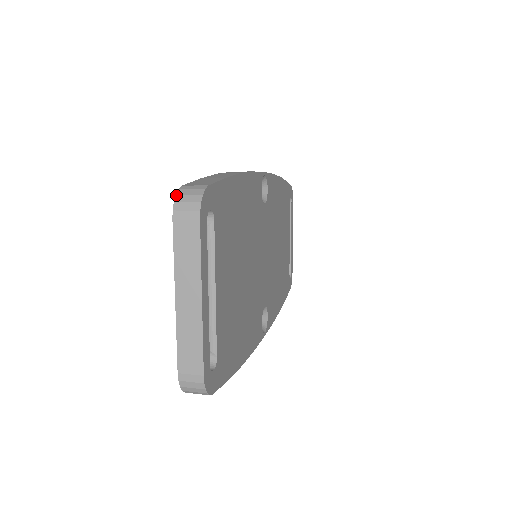
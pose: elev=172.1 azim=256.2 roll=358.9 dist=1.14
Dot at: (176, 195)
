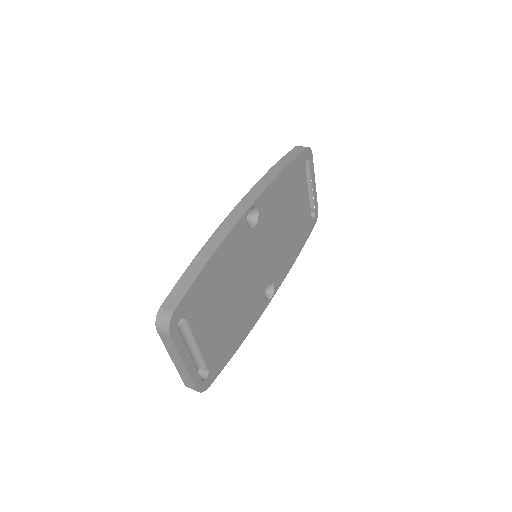
Dot at: (156, 318)
